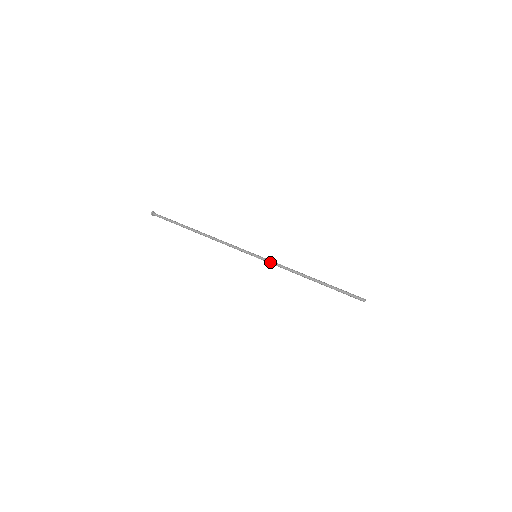
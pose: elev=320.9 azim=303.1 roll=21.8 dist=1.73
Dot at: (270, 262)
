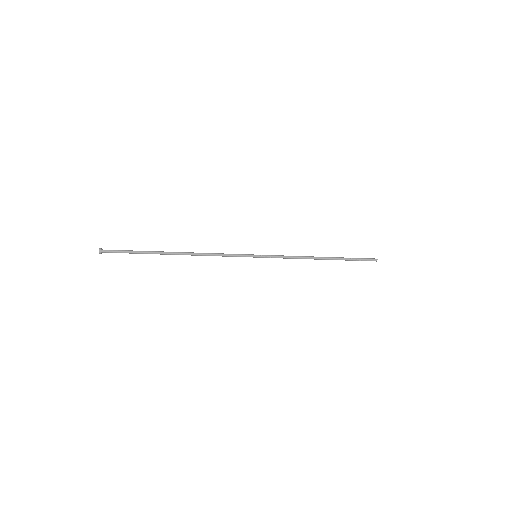
Dot at: (274, 255)
